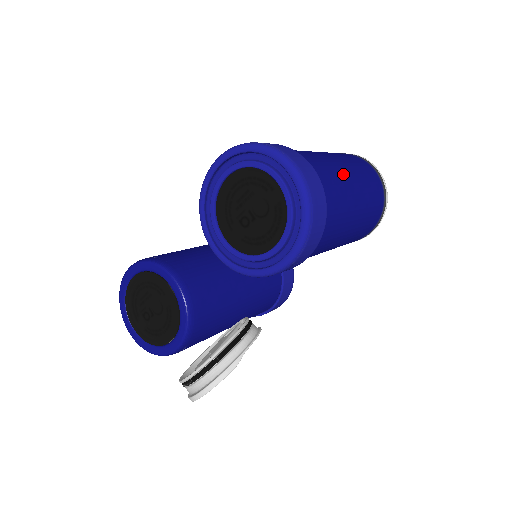
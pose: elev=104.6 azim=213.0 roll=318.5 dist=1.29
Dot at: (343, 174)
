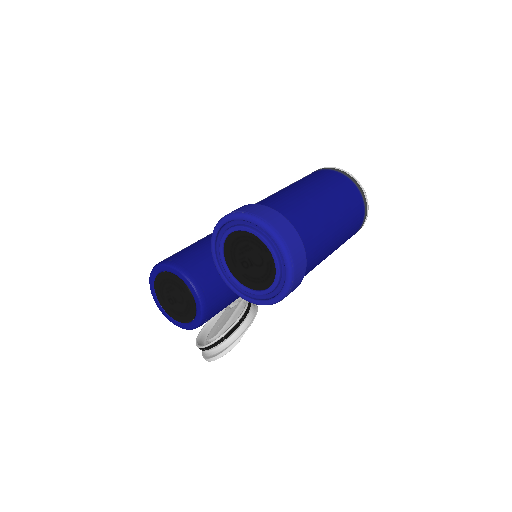
Dot at: (326, 218)
